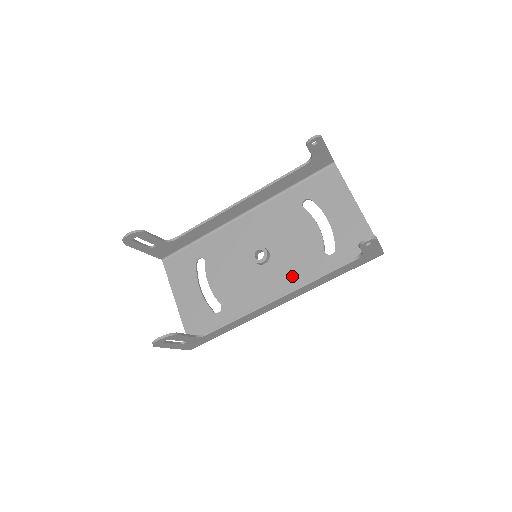
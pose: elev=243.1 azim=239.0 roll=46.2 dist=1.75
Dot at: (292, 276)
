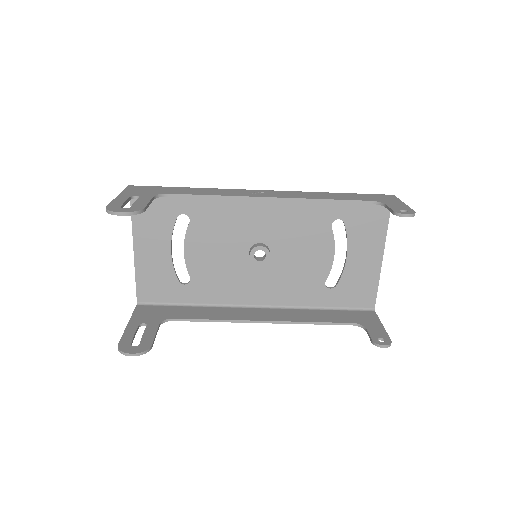
Dot at: (281, 289)
